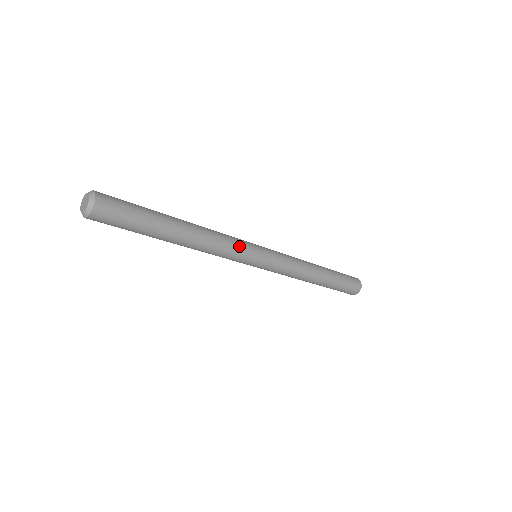
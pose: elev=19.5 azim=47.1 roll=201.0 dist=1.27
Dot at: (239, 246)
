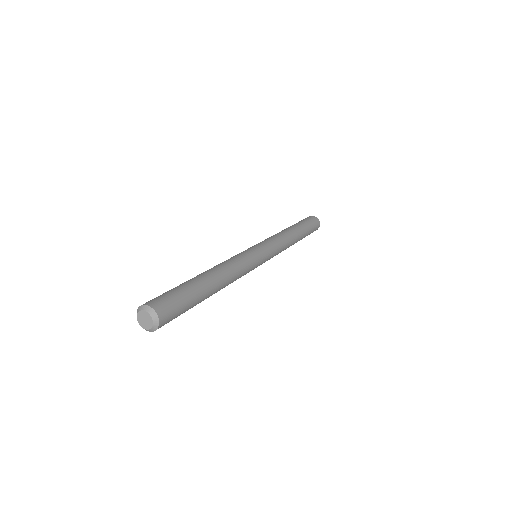
Dot at: occluded
